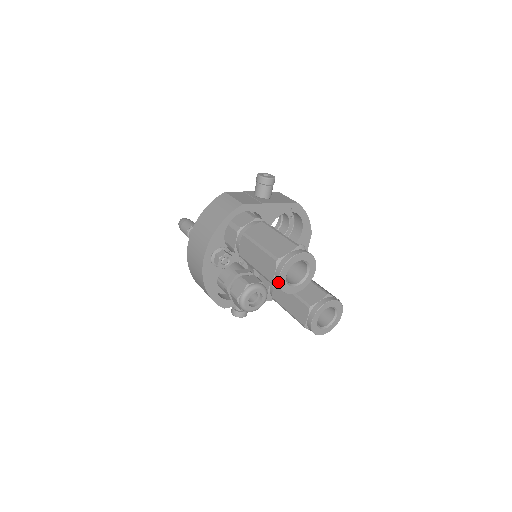
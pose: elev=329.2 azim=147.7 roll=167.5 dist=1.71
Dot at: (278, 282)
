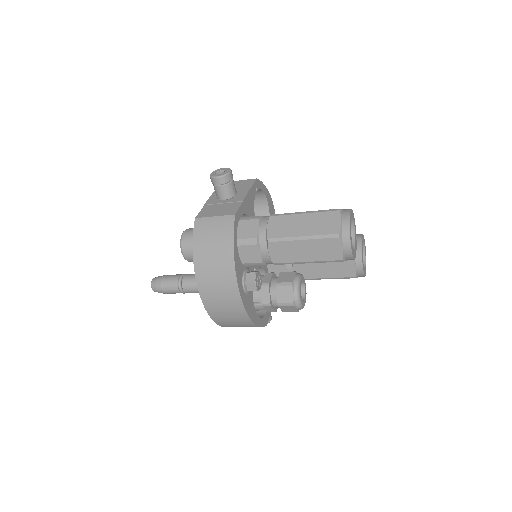
Dot at: (351, 255)
